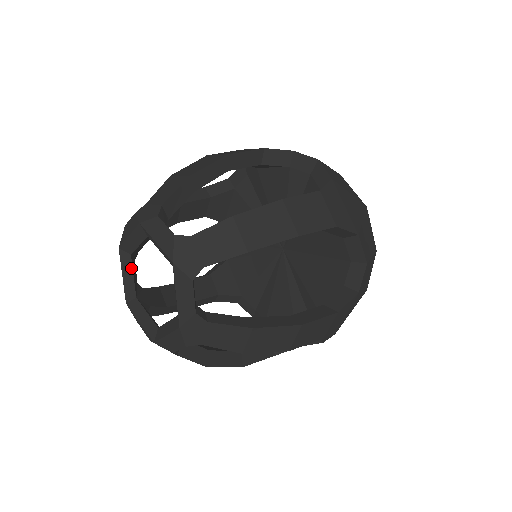
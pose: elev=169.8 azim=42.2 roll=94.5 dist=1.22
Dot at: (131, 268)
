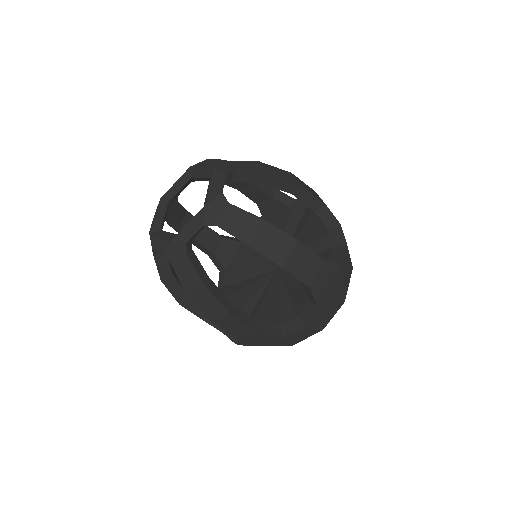
Dot at: (184, 184)
